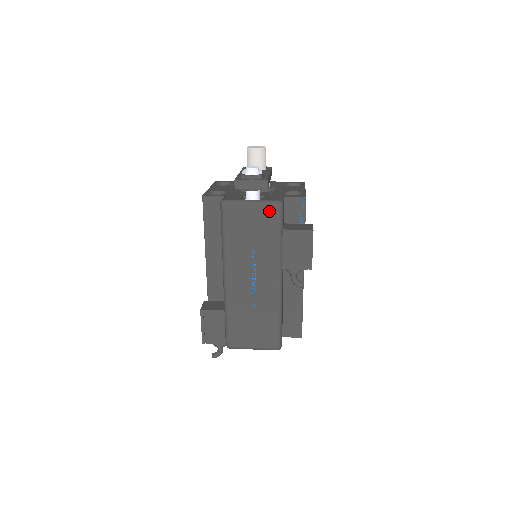
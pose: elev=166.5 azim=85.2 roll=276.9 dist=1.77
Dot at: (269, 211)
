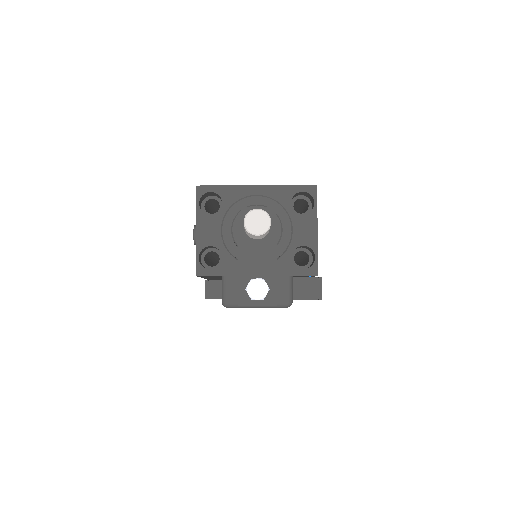
Dot at: occluded
